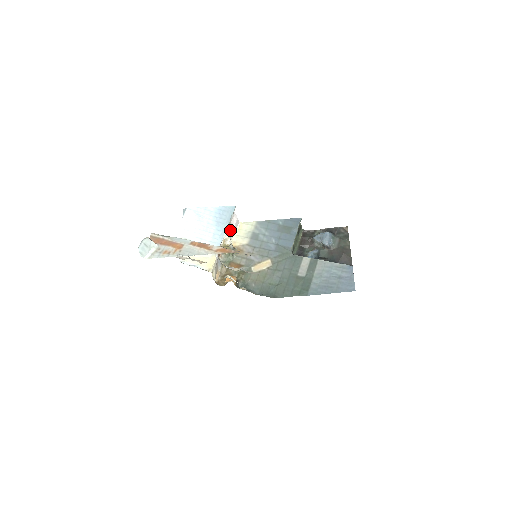
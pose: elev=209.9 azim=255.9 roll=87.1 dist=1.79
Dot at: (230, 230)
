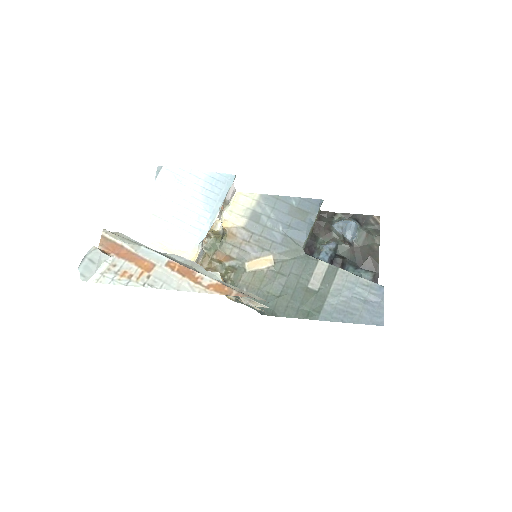
Dot at: occluded
